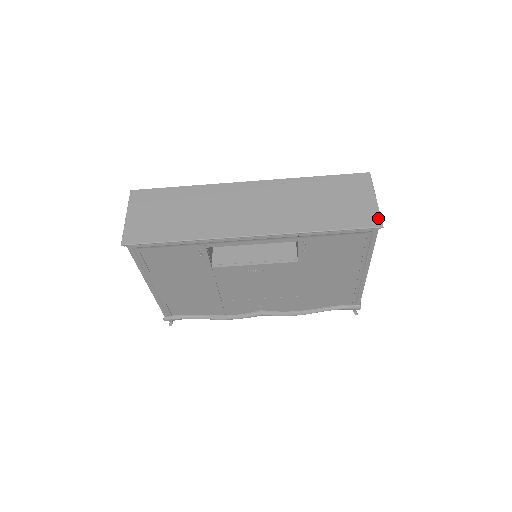
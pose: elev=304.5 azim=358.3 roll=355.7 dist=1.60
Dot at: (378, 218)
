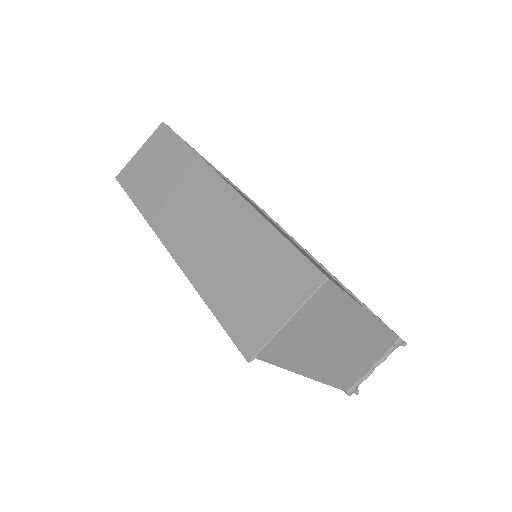
Dot at: (257, 347)
